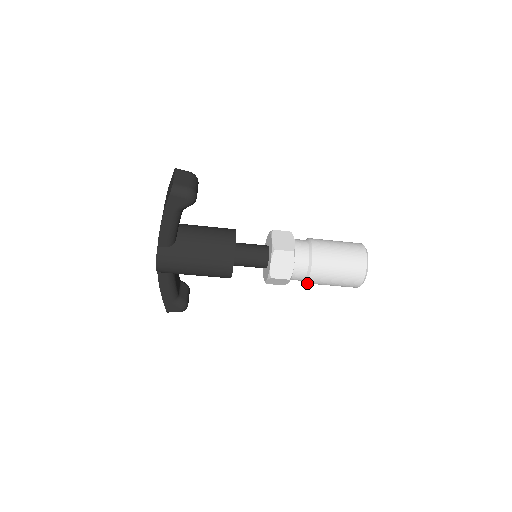
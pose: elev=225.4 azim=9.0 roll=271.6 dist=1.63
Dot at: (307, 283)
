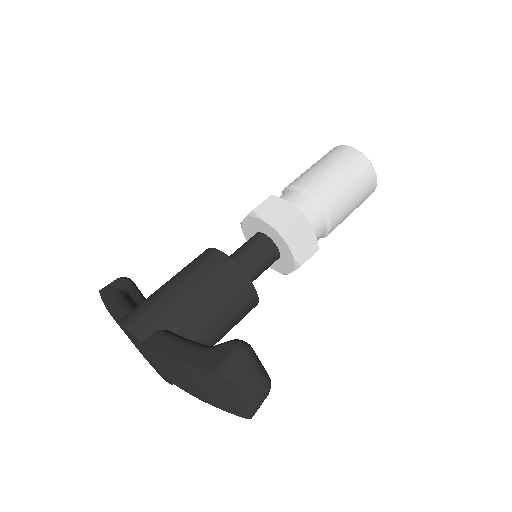
Dot at: occluded
